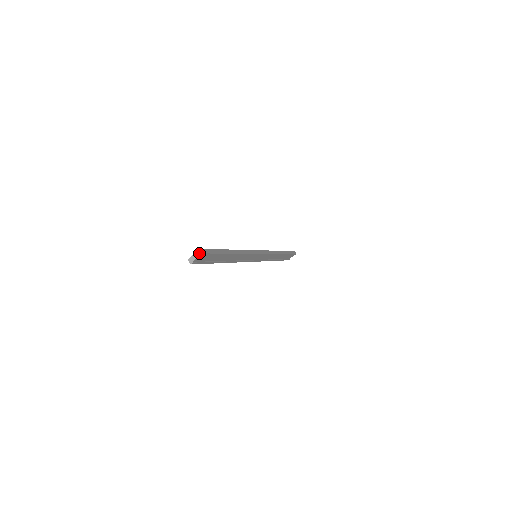
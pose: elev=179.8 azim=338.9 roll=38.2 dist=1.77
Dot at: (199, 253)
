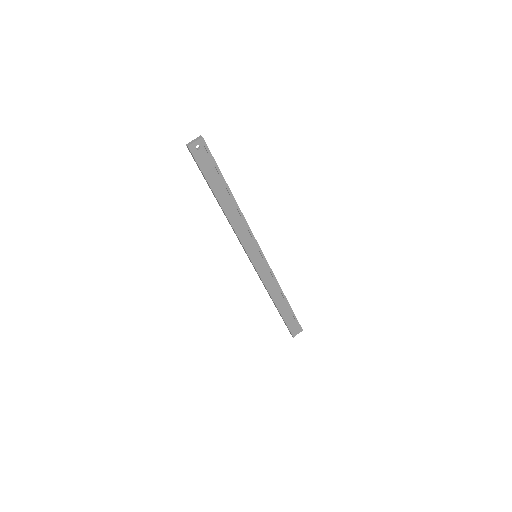
Dot at: (199, 138)
